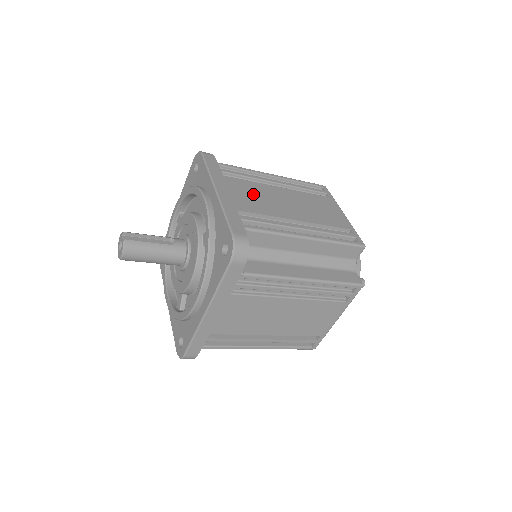
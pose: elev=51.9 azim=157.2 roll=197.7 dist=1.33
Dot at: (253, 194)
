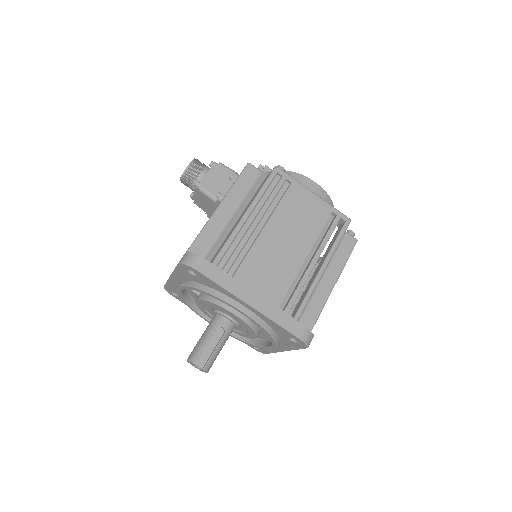
Dot at: (265, 270)
